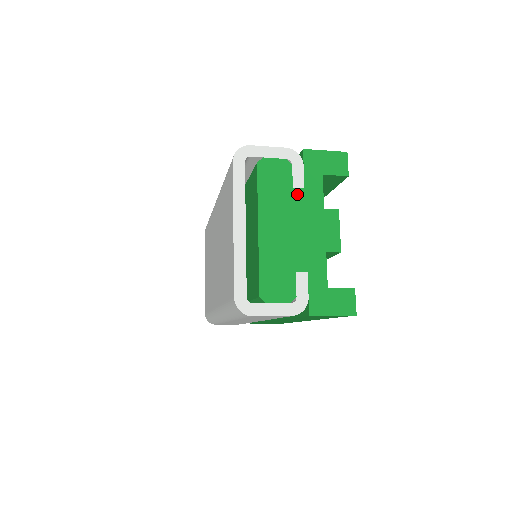
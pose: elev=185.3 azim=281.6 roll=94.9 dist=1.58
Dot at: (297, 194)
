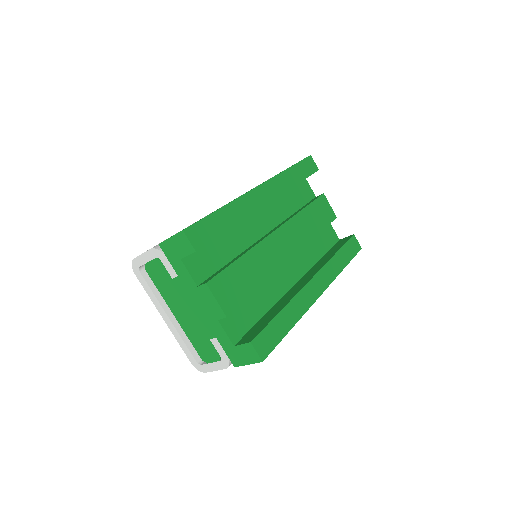
Dot at: (177, 282)
